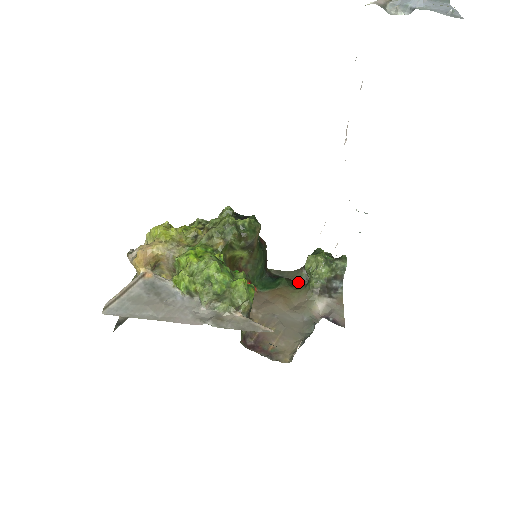
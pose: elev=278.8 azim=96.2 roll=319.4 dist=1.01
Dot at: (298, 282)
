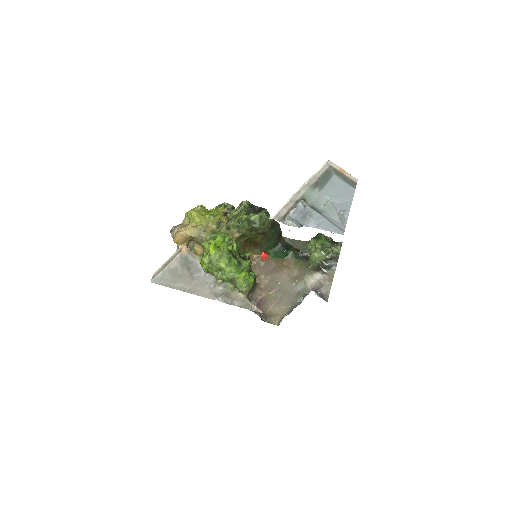
Dot at: (304, 253)
